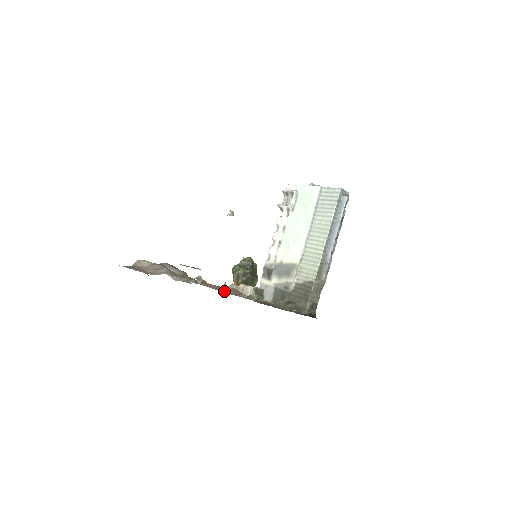
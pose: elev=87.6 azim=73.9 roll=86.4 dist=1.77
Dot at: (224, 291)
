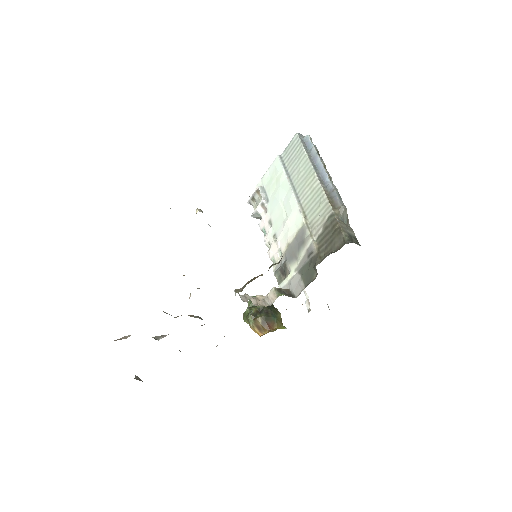
Dot at: (238, 292)
